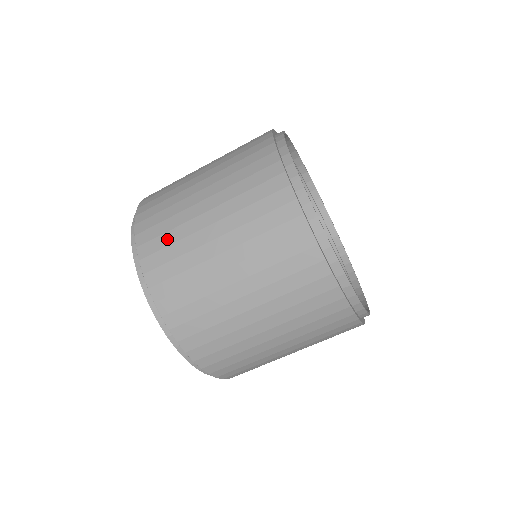
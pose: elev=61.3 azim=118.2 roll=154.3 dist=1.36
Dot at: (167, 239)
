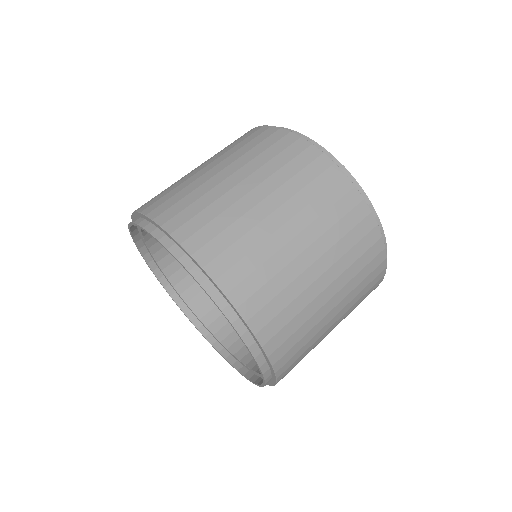
Dot at: (186, 201)
